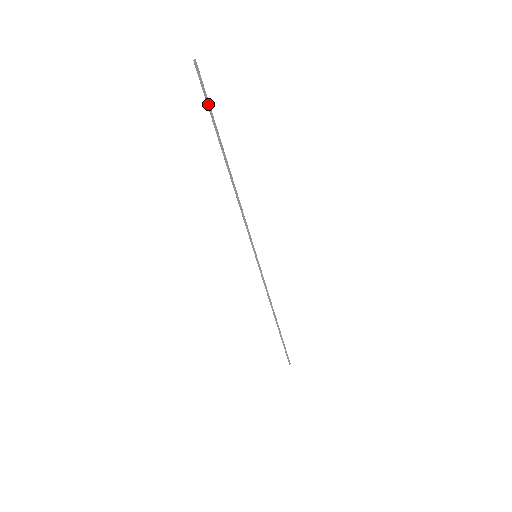
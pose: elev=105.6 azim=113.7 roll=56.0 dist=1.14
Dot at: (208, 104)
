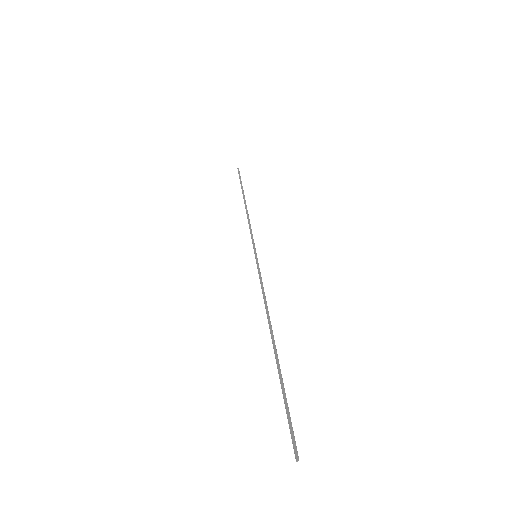
Dot at: (240, 179)
